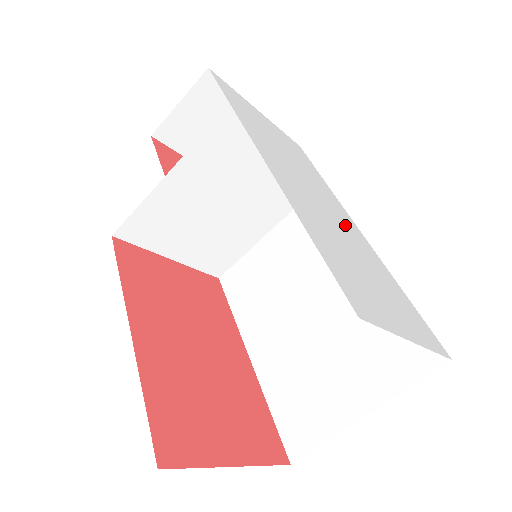
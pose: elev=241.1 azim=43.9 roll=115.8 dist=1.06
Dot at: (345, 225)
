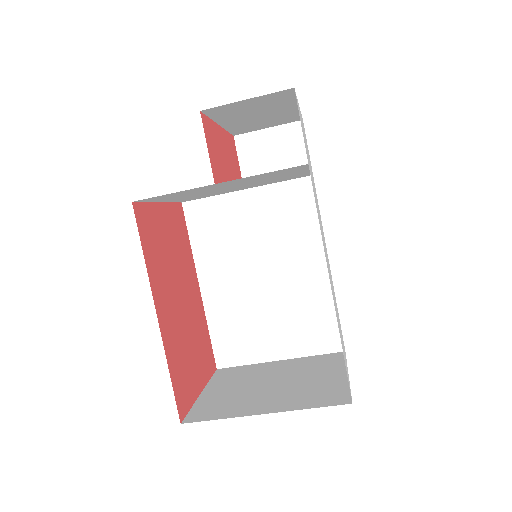
Dot at: occluded
